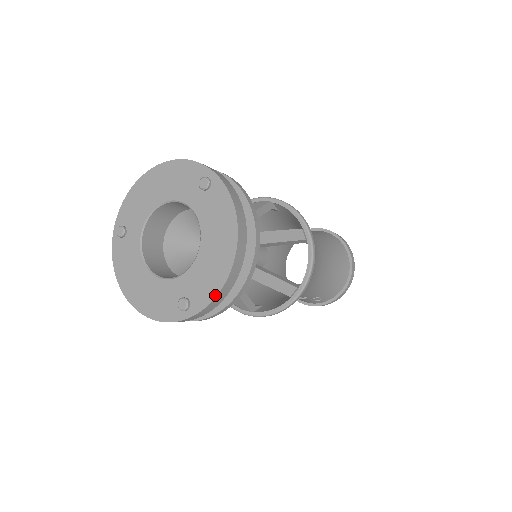
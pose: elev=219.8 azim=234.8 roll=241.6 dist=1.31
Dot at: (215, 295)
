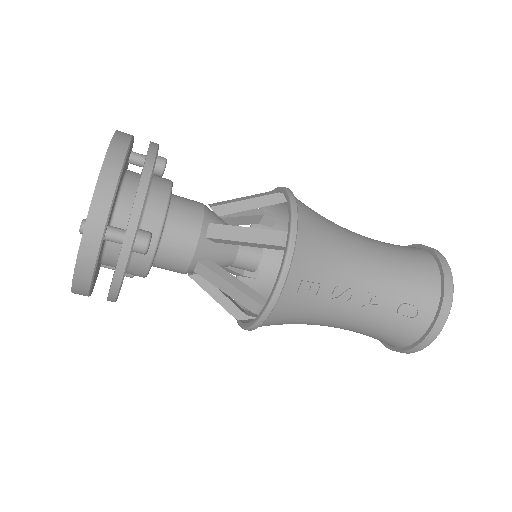
Dot at: (95, 186)
